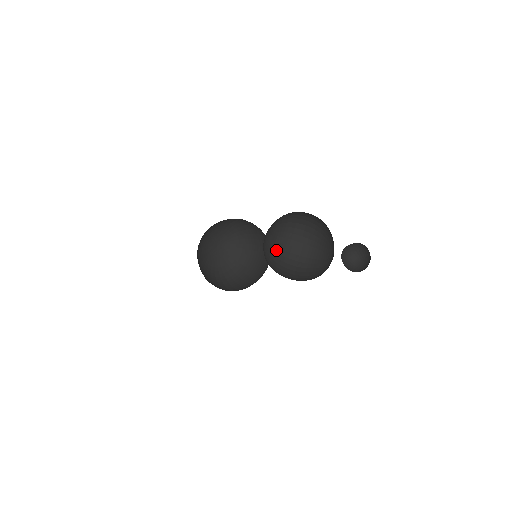
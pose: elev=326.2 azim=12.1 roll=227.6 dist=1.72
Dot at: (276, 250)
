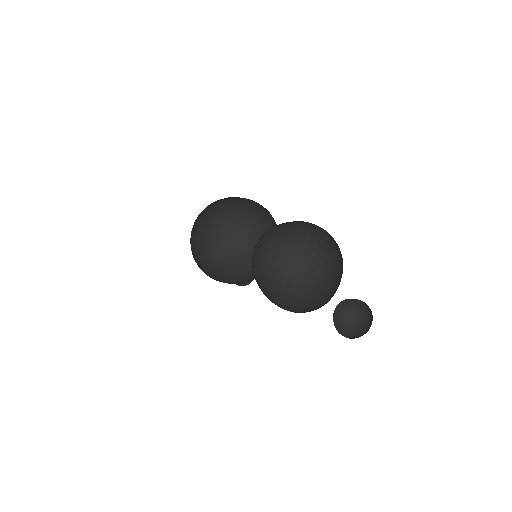
Dot at: (277, 260)
